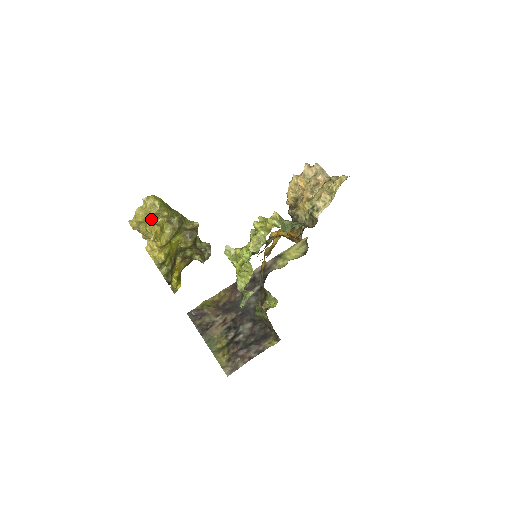
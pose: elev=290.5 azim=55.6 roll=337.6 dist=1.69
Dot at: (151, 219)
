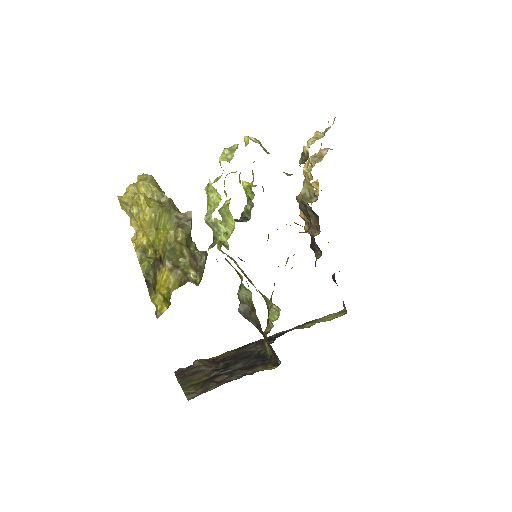
Dot at: occluded
